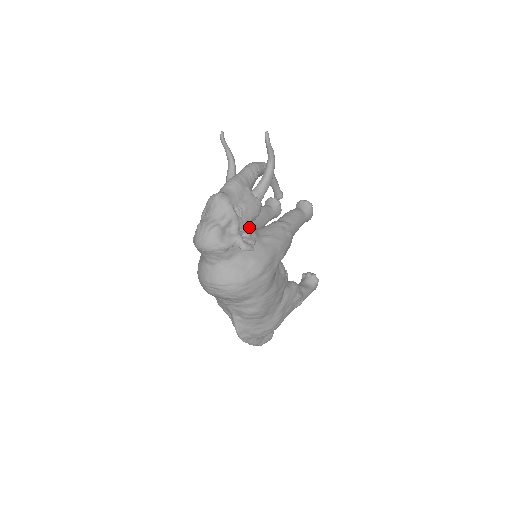
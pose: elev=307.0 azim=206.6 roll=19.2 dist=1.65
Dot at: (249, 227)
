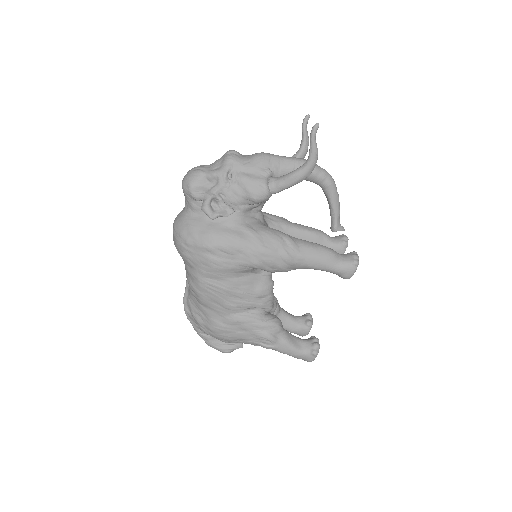
Dot at: (235, 202)
